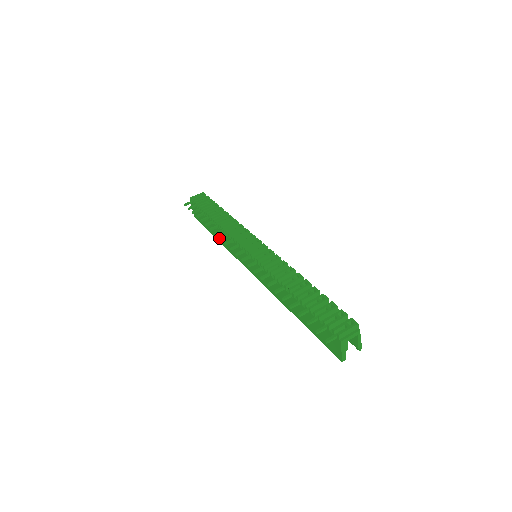
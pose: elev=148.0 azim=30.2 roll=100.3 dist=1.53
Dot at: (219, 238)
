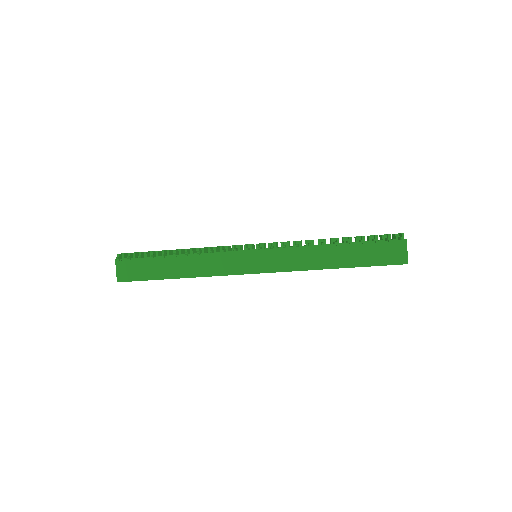
Dot at: occluded
